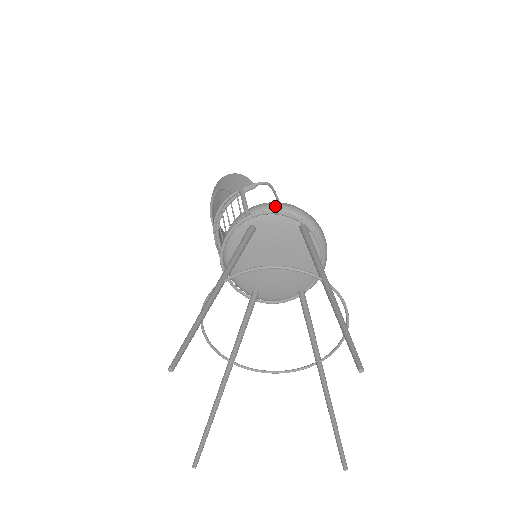
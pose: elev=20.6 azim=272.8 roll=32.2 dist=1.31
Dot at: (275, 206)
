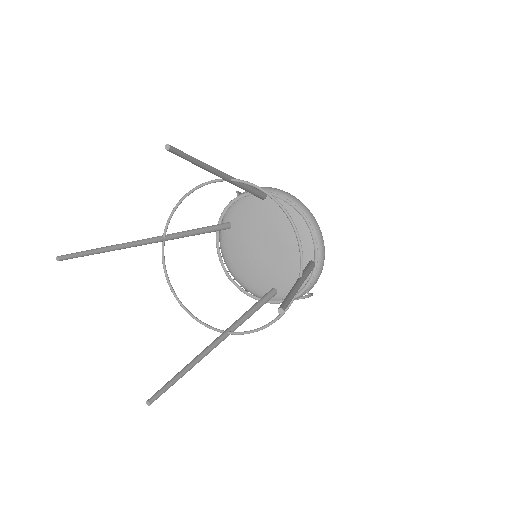
Dot at: occluded
